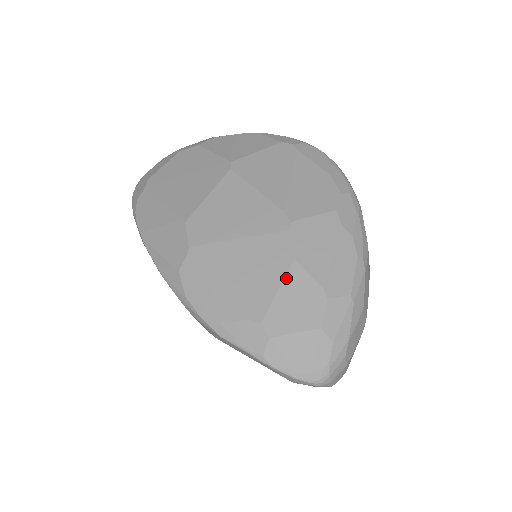
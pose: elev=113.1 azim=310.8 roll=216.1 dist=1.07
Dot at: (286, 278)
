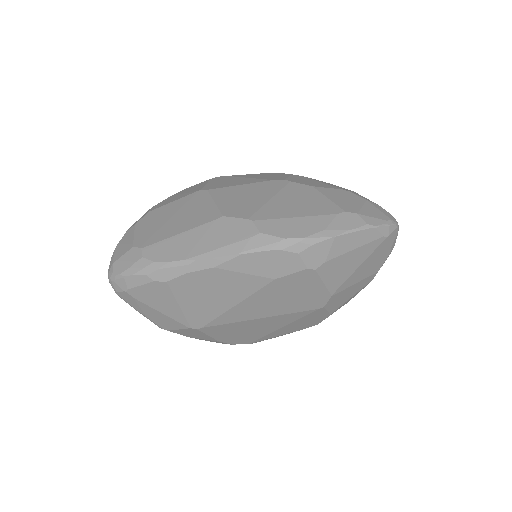
Dot at: (323, 193)
